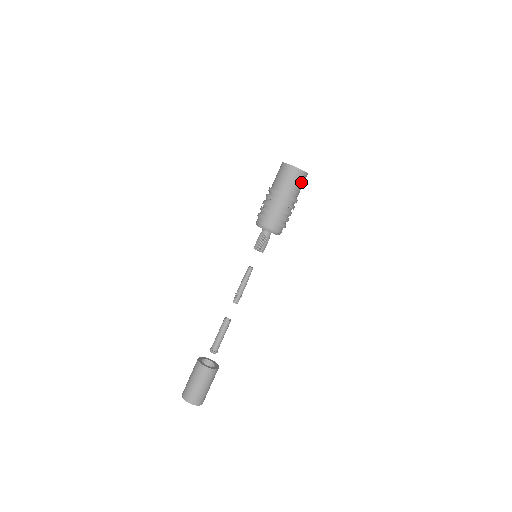
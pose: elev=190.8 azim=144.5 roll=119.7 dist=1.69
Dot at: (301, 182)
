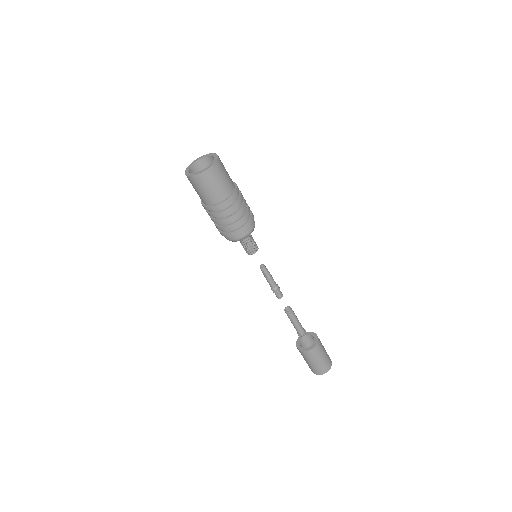
Dot at: (223, 171)
